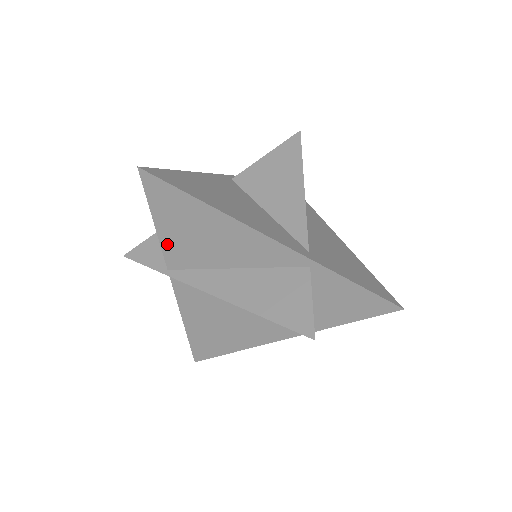
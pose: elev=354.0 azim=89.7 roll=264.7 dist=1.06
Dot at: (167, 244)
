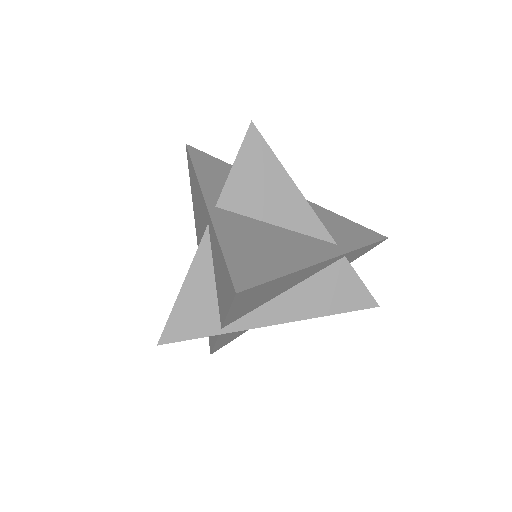
Dot at: (232, 316)
